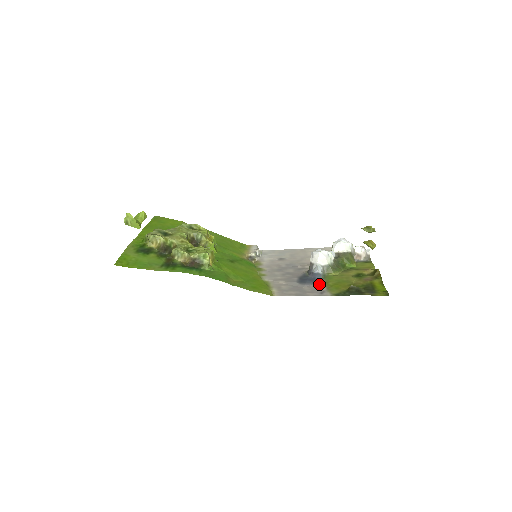
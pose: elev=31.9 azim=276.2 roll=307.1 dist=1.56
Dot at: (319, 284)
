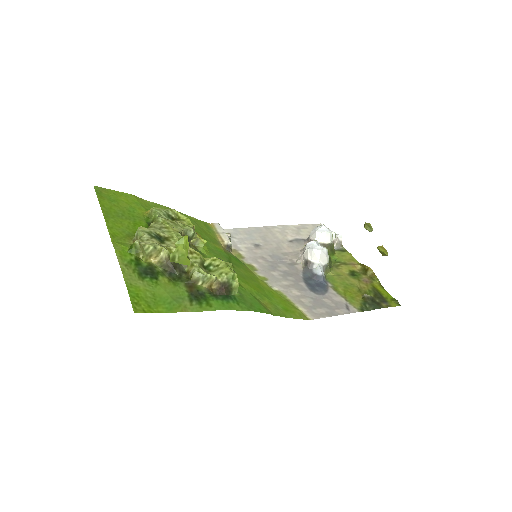
Dot at: (332, 292)
